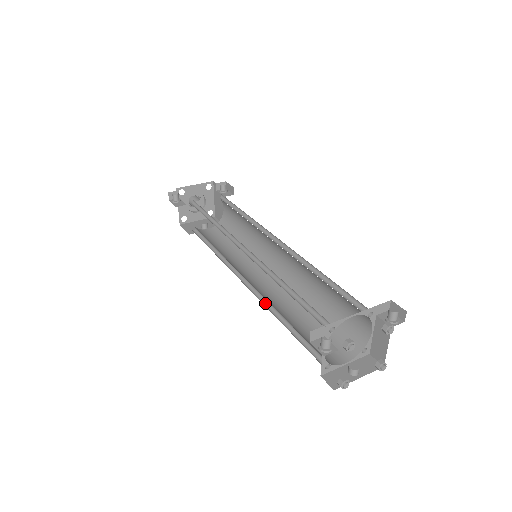
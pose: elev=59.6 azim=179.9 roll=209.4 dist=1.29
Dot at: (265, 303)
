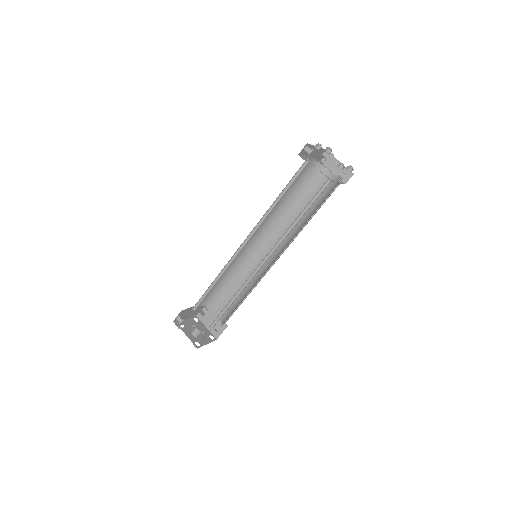
Dot at: occluded
